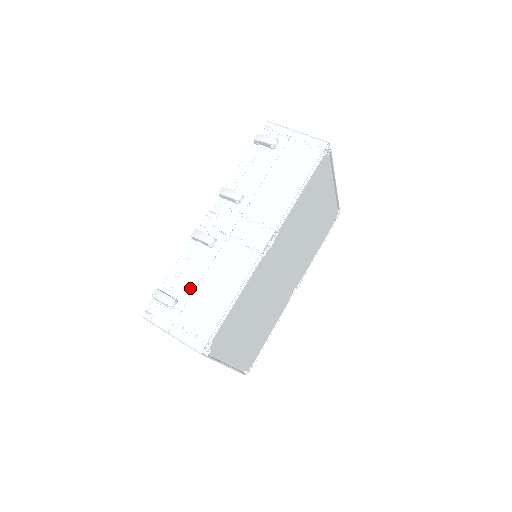
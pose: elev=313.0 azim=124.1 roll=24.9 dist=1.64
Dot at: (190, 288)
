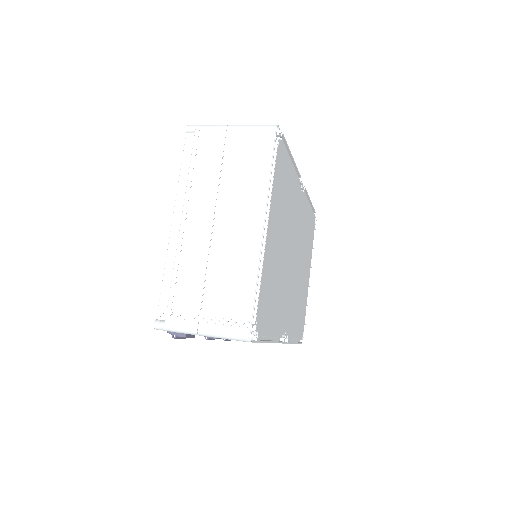
Dot at: occluded
